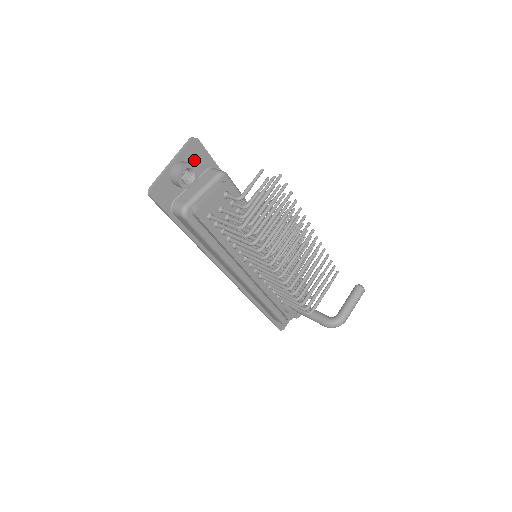
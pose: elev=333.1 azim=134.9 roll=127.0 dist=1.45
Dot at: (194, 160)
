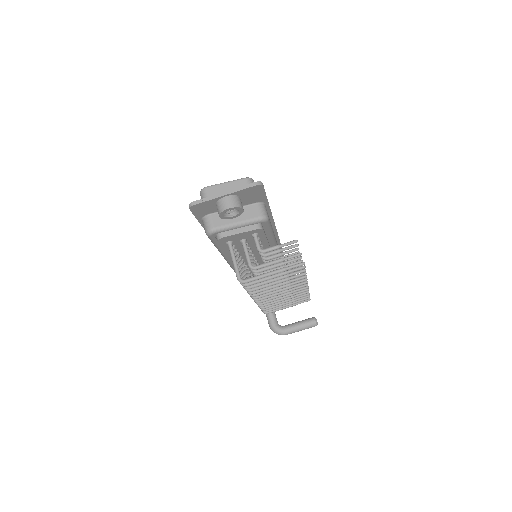
Dot at: (248, 196)
